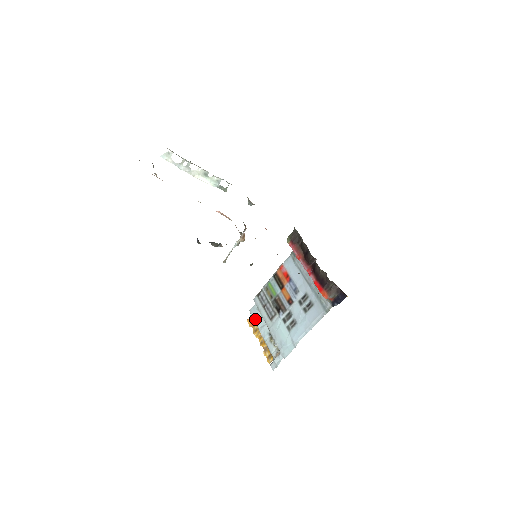
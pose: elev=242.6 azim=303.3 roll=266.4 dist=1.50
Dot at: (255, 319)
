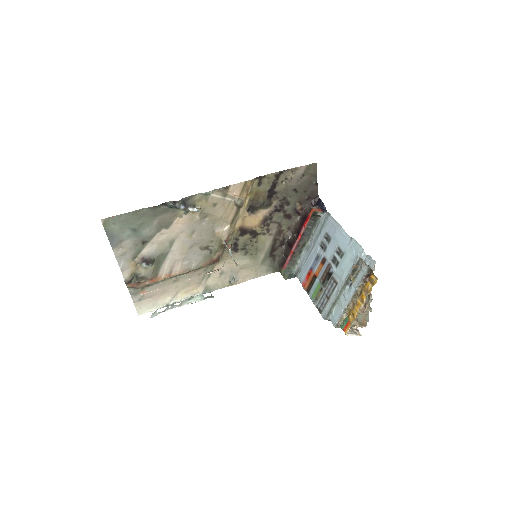
Dot at: (340, 313)
